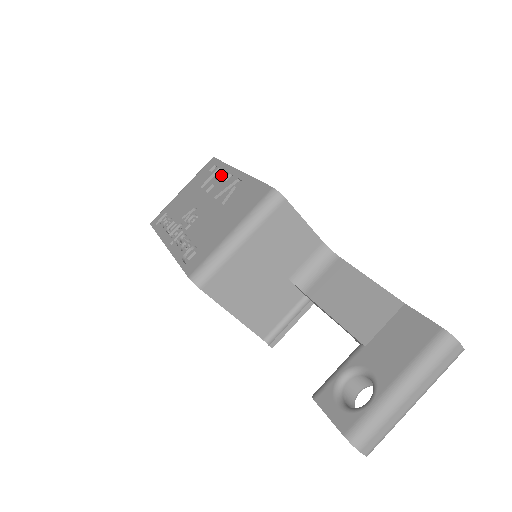
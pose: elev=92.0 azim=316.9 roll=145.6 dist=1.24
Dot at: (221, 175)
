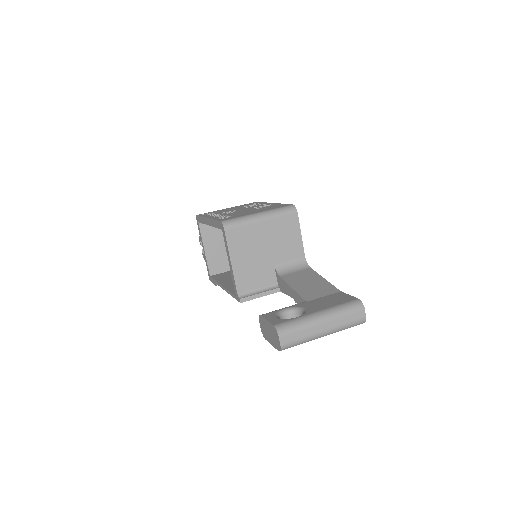
Dot at: (259, 204)
